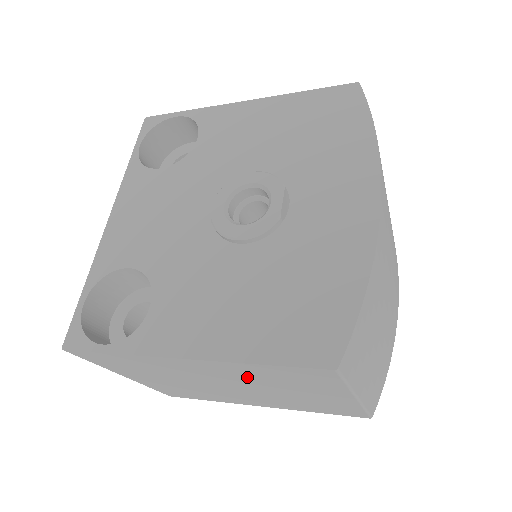
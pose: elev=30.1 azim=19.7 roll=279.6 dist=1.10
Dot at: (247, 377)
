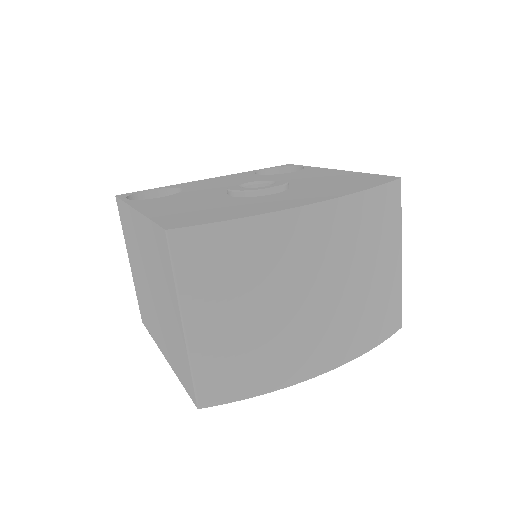
Dot at: (151, 256)
